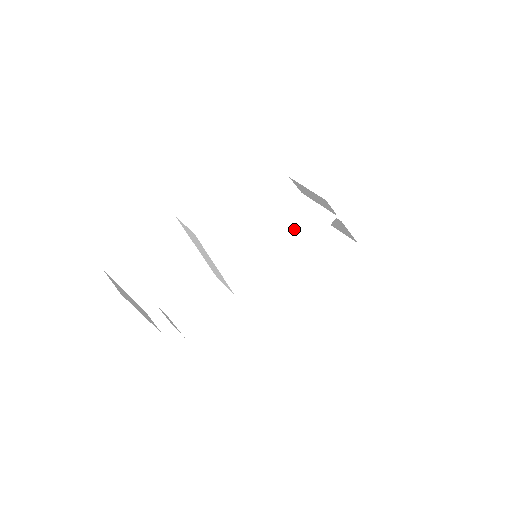
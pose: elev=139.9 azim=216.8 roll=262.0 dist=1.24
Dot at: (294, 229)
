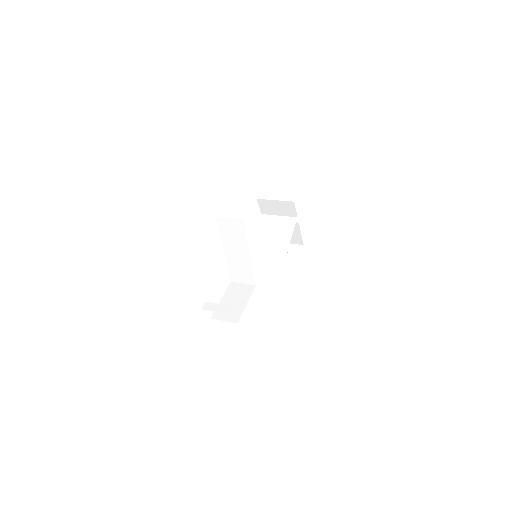
Dot at: (270, 235)
